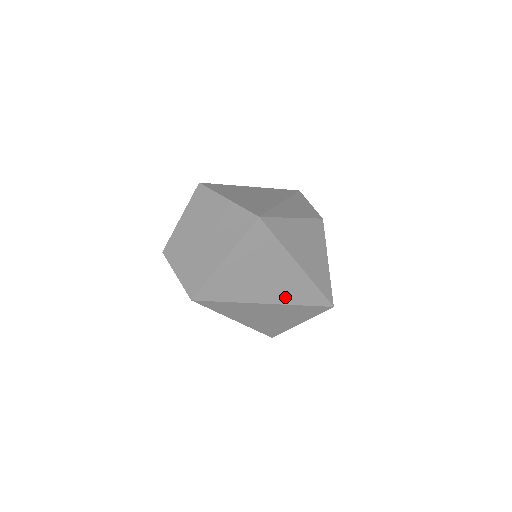
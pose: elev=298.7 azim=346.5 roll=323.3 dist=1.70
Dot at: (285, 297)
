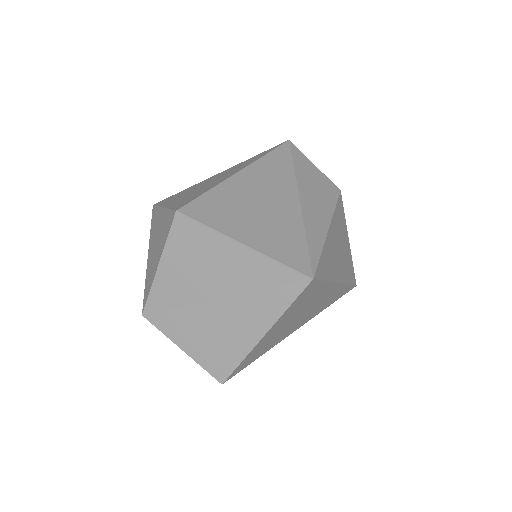
Dot at: (316, 312)
